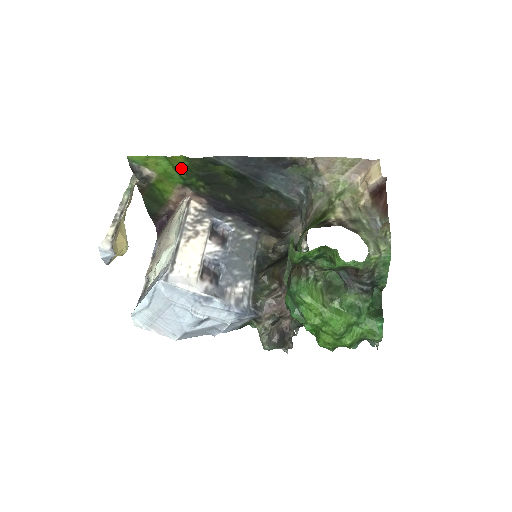
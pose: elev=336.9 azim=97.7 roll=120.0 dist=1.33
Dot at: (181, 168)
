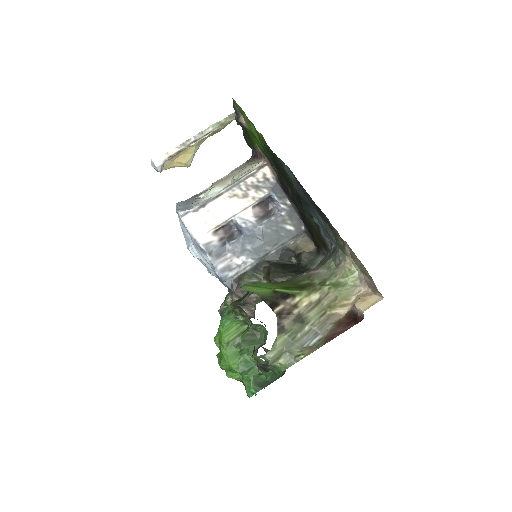
Dot at: occluded
